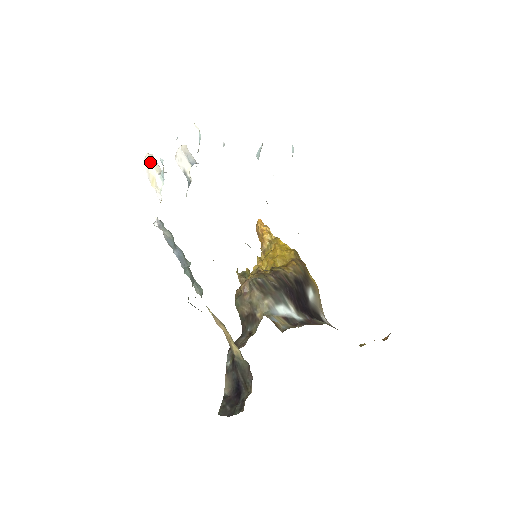
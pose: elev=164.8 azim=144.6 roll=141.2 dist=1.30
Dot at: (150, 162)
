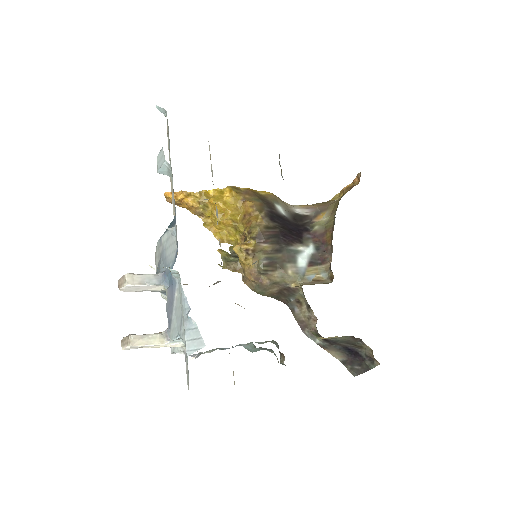
Dot at: (145, 345)
